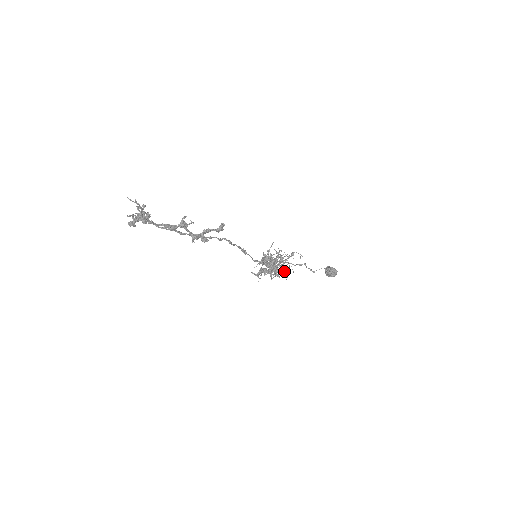
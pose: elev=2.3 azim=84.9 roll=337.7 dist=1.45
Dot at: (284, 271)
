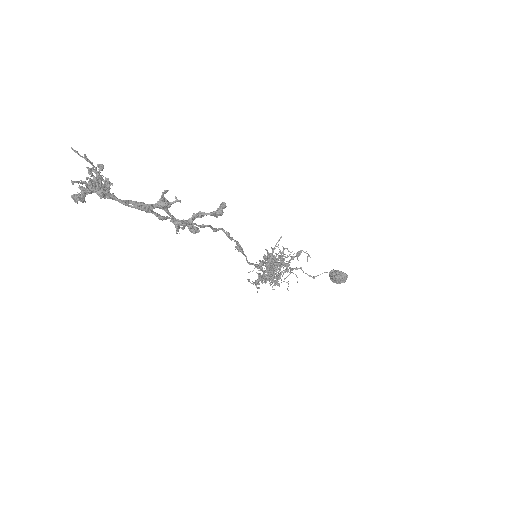
Dot at: occluded
